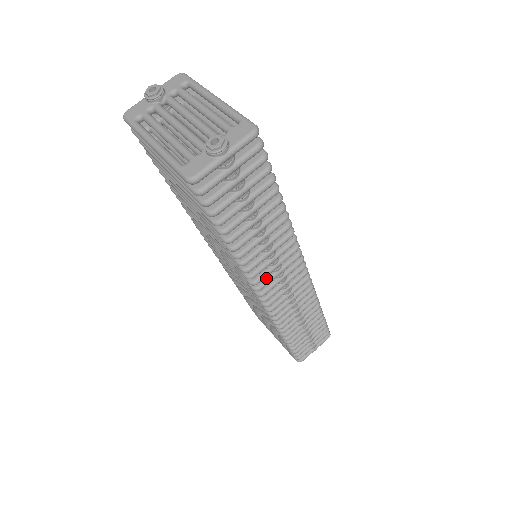
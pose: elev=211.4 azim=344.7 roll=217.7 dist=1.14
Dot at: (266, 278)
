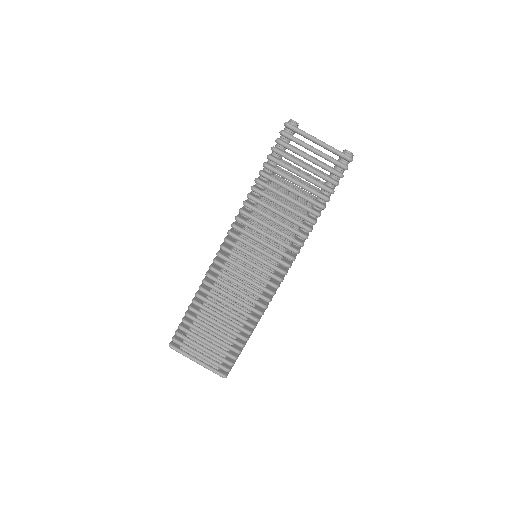
Dot at: (295, 255)
